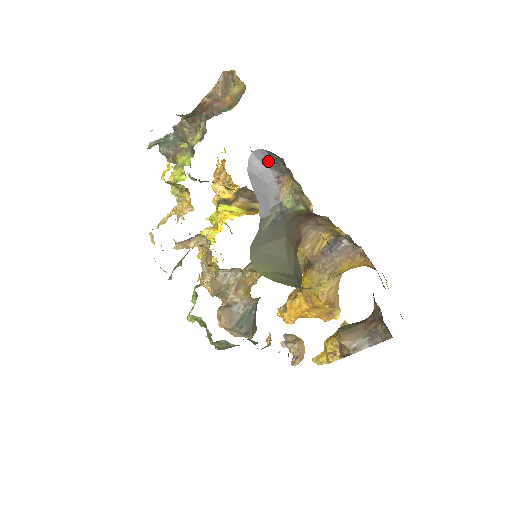
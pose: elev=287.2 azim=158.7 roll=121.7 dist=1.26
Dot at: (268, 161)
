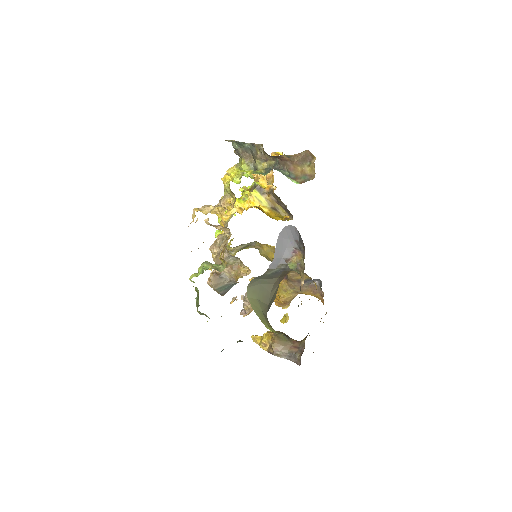
Dot at: (296, 236)
